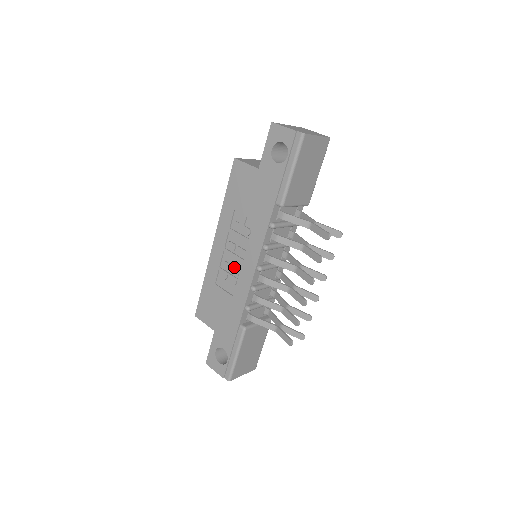
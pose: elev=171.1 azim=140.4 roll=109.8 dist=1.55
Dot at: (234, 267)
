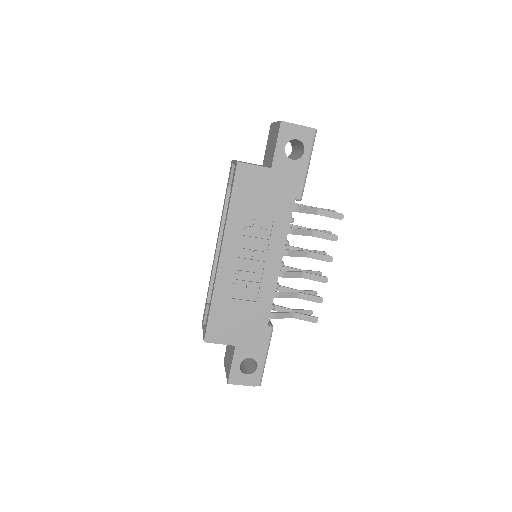
Dot at: (253, 273)
